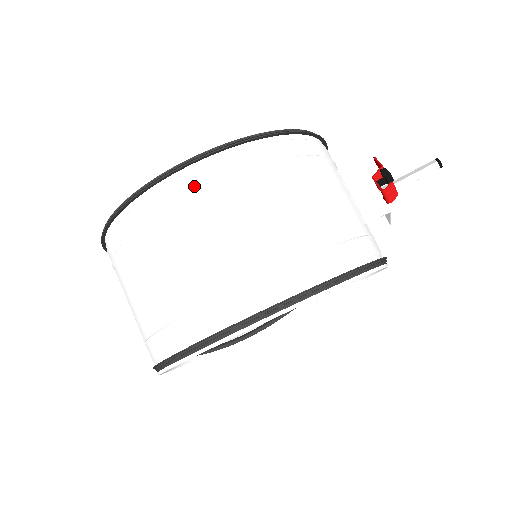
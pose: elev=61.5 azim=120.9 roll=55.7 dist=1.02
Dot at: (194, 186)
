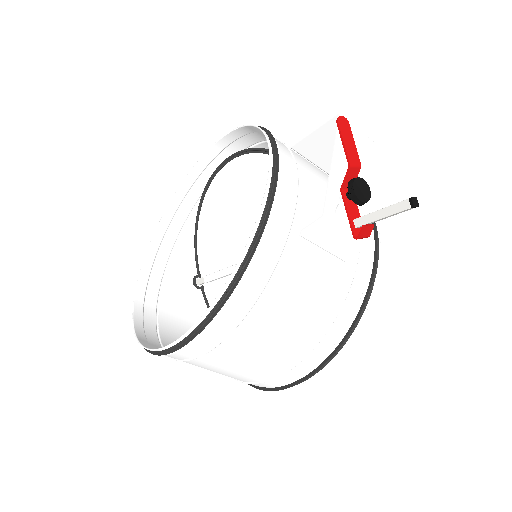
Dot at: (192, 355)
